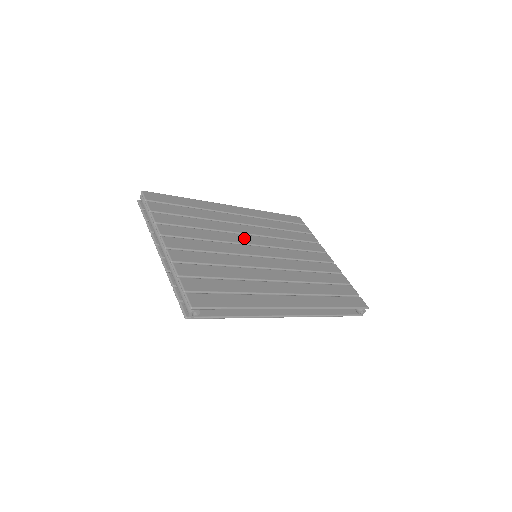
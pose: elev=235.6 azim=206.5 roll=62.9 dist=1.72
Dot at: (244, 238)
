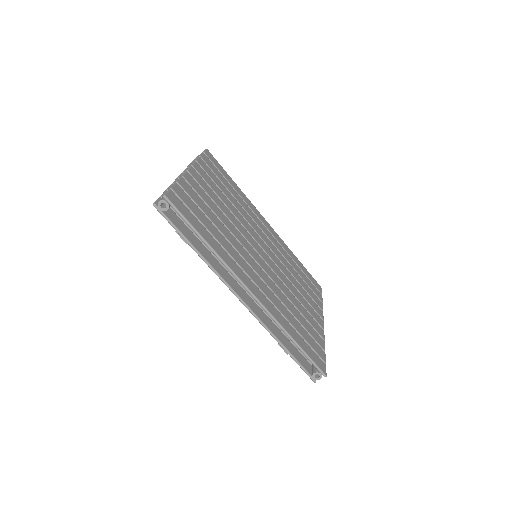
Dot at: (257, 237)
